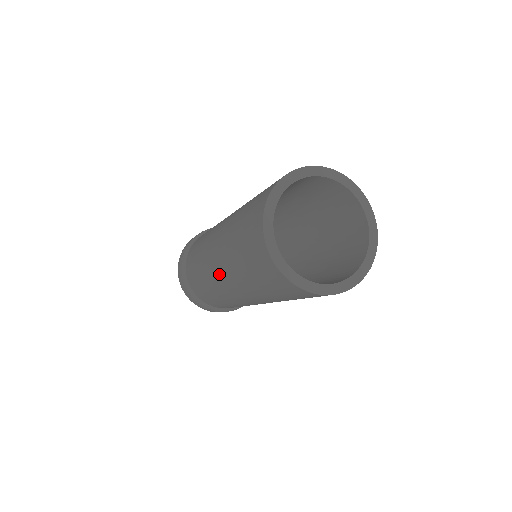
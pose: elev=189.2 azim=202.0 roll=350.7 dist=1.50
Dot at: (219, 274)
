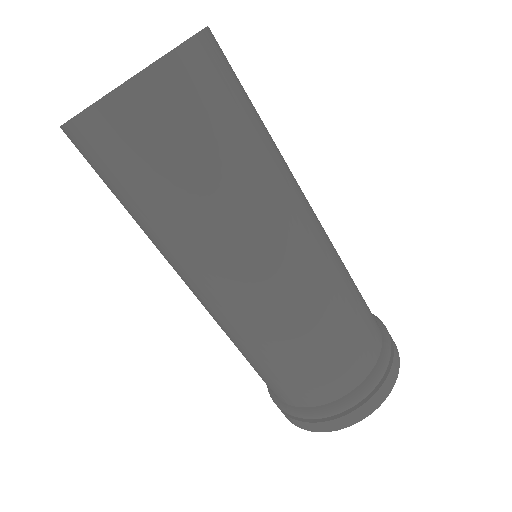
Dot at: (199, 291)
